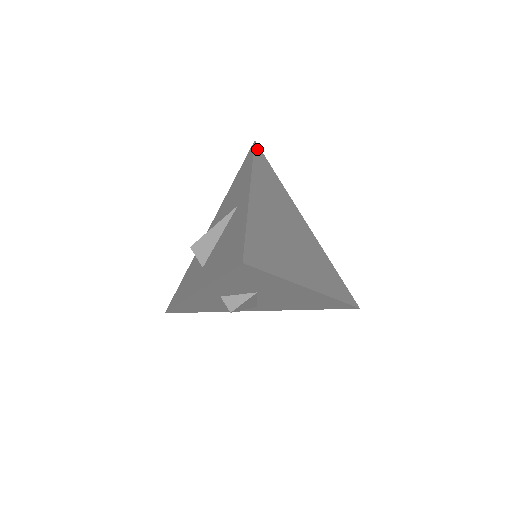
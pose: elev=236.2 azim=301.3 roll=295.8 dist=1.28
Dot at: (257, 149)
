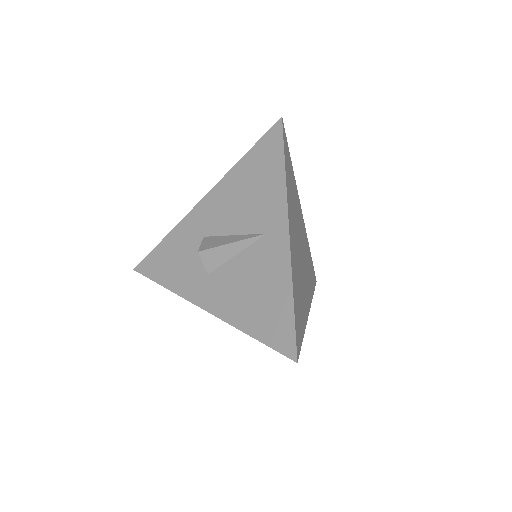
Dot at: (284, 133)
